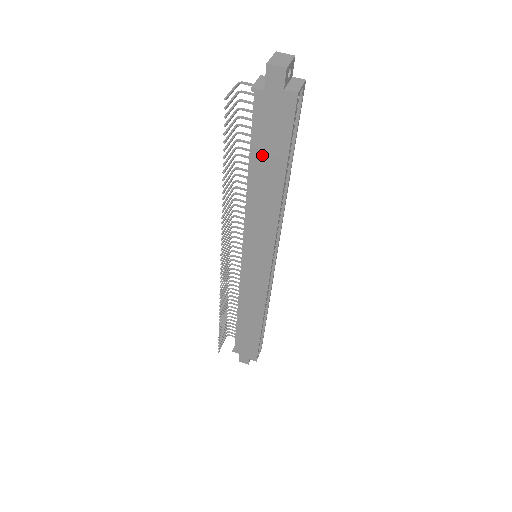
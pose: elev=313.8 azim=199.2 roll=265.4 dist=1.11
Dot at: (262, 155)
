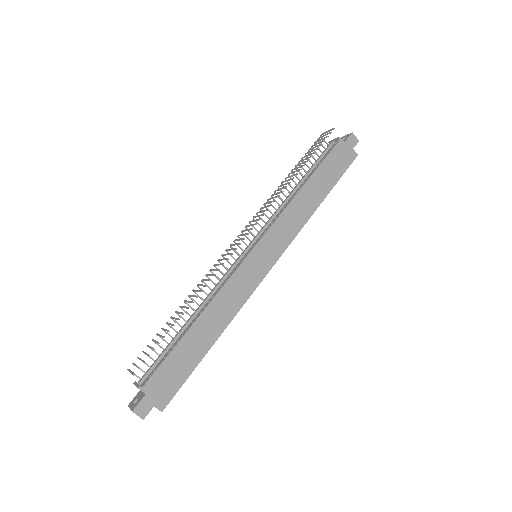
Dot at: (323, 174)
